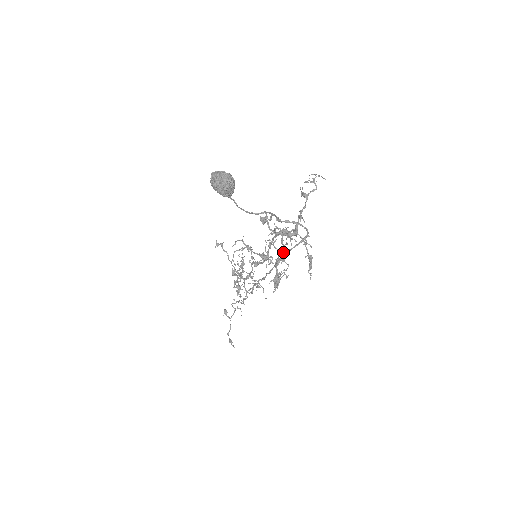
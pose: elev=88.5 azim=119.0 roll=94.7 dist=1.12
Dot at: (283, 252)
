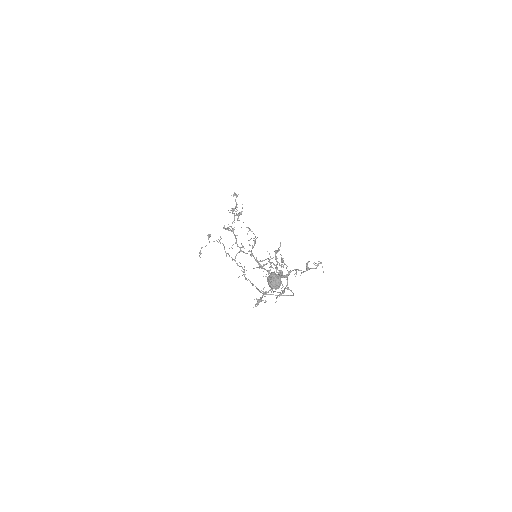
Dot at: occluded
